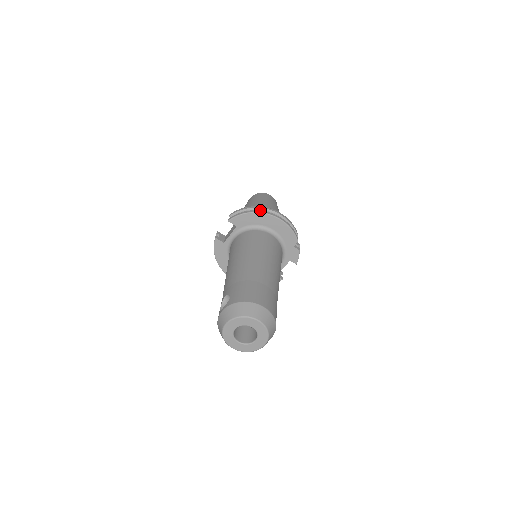
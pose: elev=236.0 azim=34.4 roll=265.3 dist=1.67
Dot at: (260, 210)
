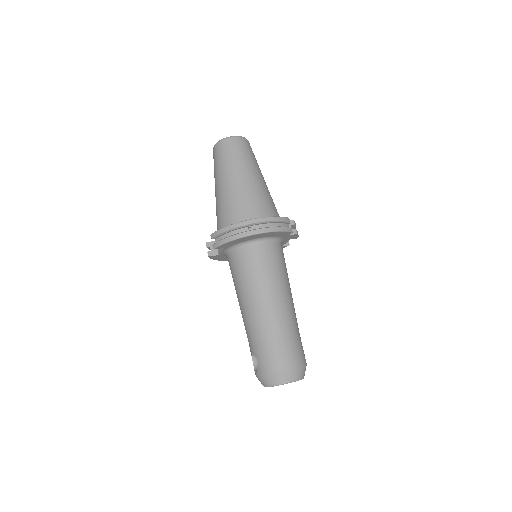
Dot at: (240, 228)
